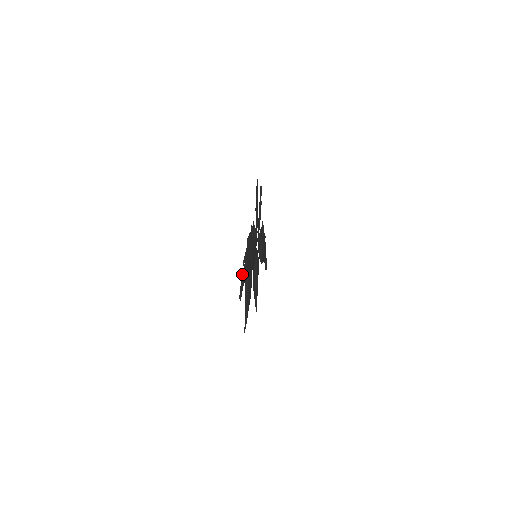
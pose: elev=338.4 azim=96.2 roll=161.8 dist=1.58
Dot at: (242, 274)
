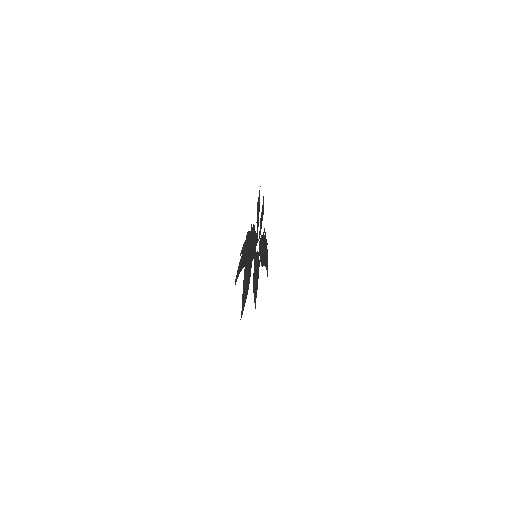
Dot at: (239, 262)
